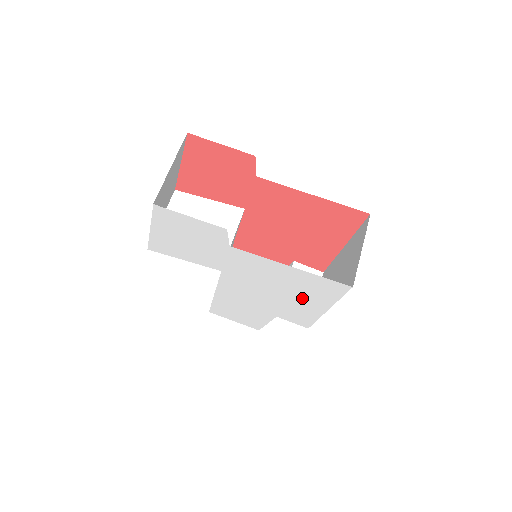
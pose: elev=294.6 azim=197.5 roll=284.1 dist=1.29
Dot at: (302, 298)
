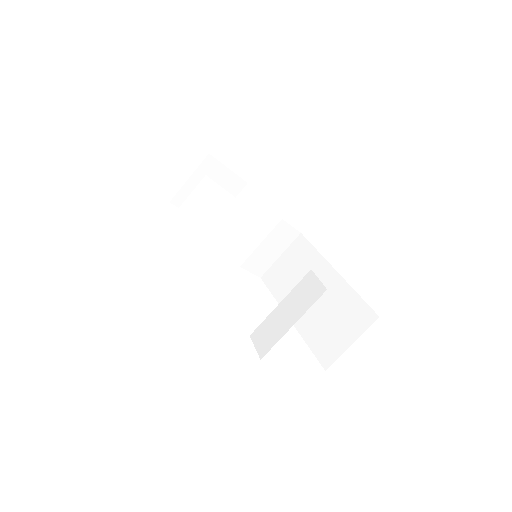
Dot at: occluded
